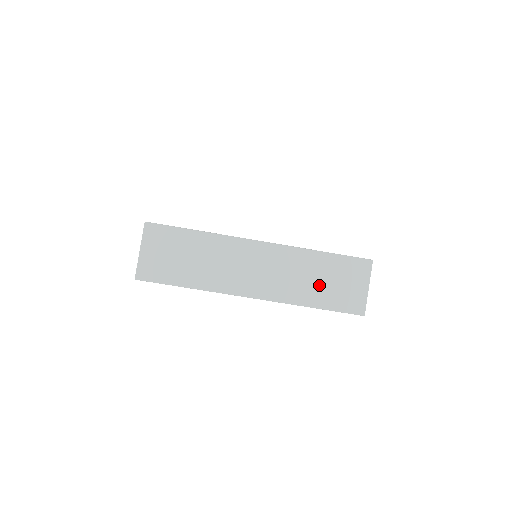
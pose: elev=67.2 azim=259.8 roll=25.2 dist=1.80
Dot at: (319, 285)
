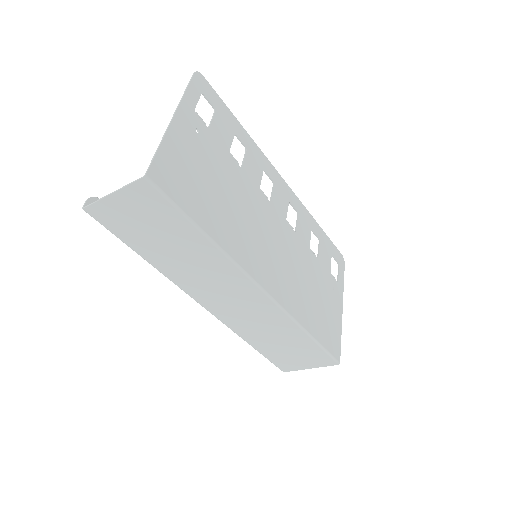
Dot at: (274, 342)
